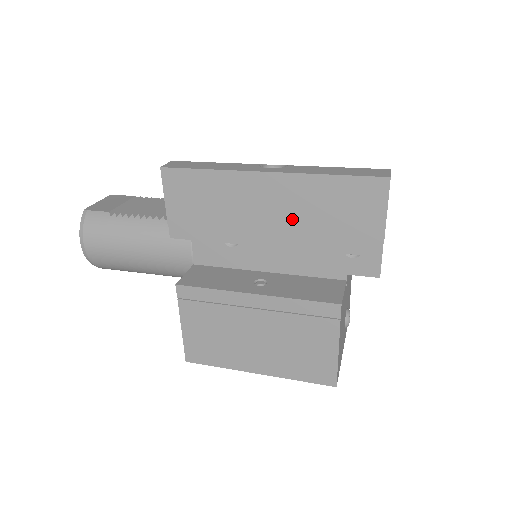
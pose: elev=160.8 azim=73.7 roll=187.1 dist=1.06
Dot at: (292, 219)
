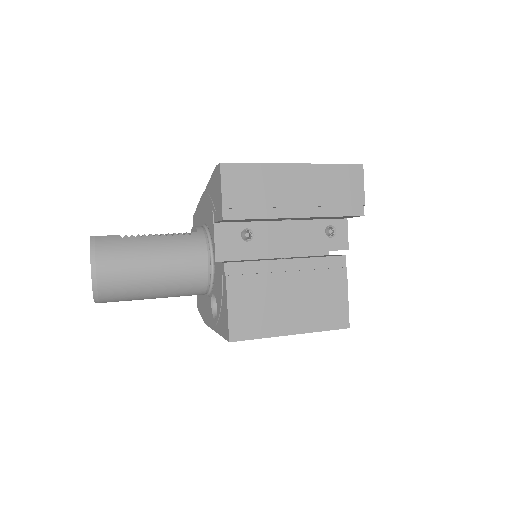
Dot at: (312, 195)
